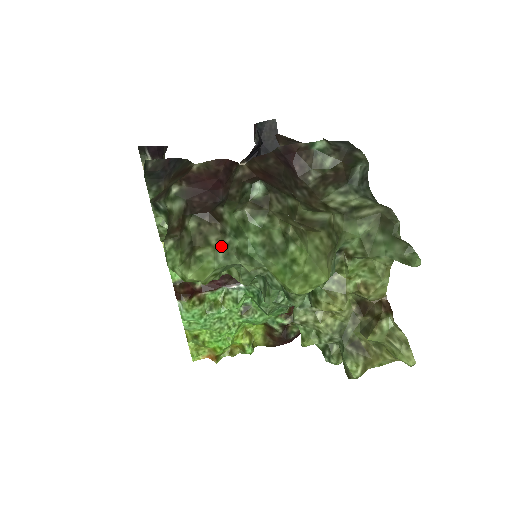
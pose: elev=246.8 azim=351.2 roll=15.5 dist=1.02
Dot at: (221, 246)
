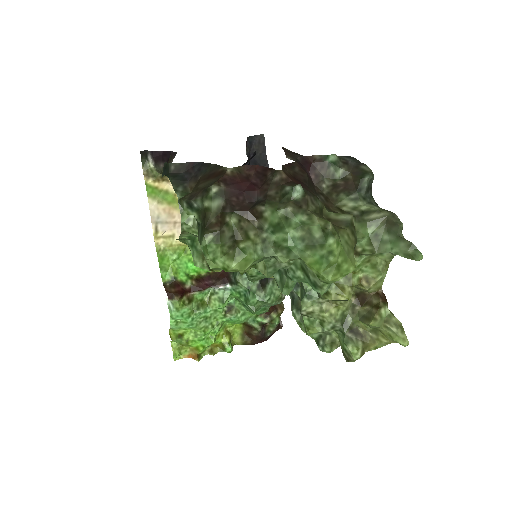
Dot at: (259, 240)
